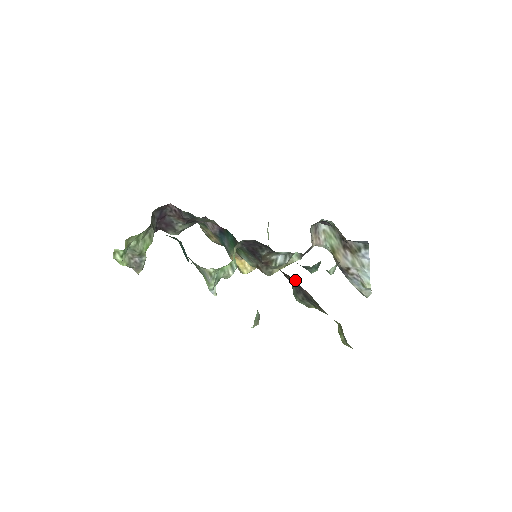
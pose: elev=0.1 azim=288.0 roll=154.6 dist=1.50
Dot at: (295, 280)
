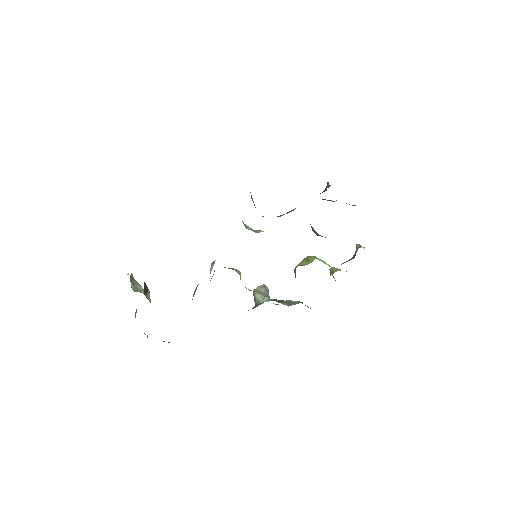
Dot at: occluded
